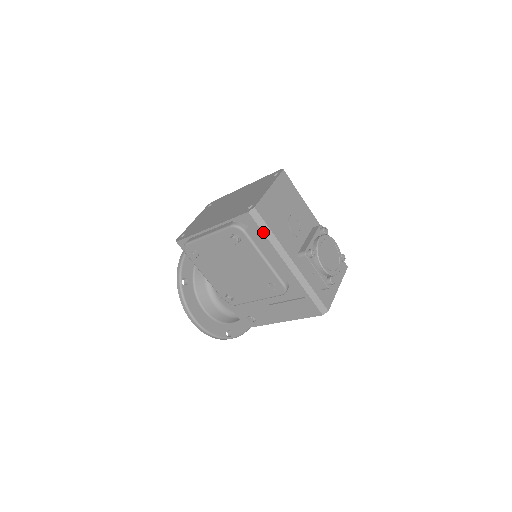
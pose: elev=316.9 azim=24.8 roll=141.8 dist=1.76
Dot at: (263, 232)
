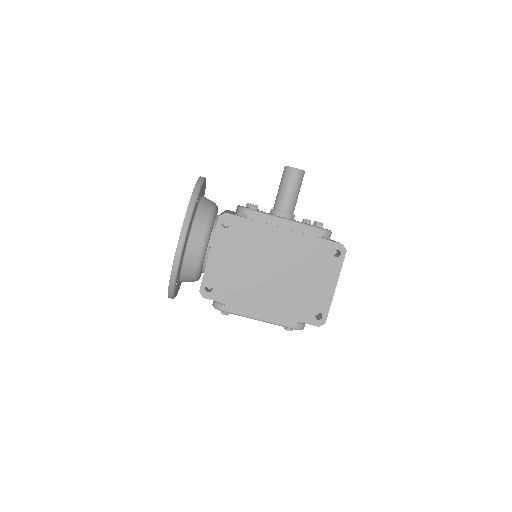
Dot at: occluded
